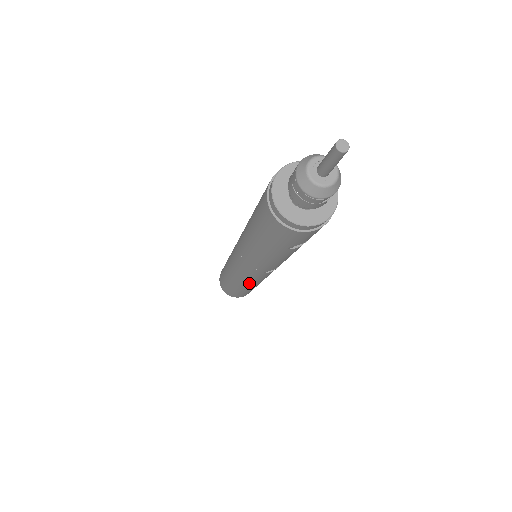
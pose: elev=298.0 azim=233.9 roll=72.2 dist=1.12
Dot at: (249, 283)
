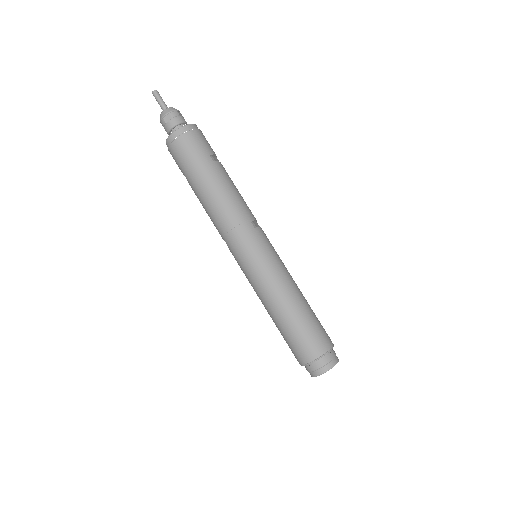
Dot at: (278, 271)
